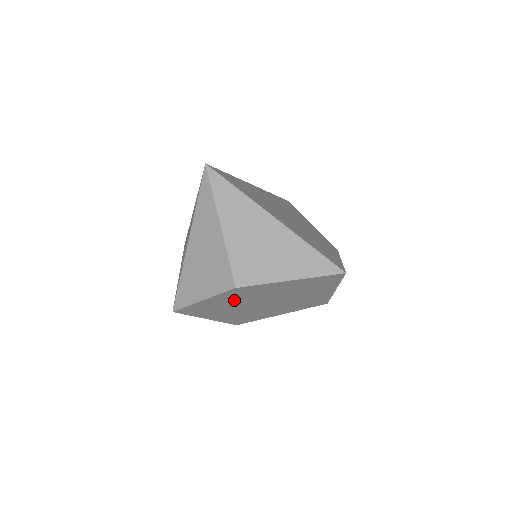
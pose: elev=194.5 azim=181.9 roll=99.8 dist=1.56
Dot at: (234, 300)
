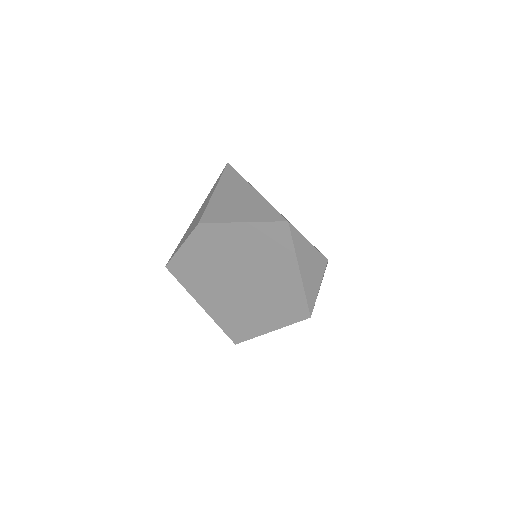
Dot at: (208, 258)
